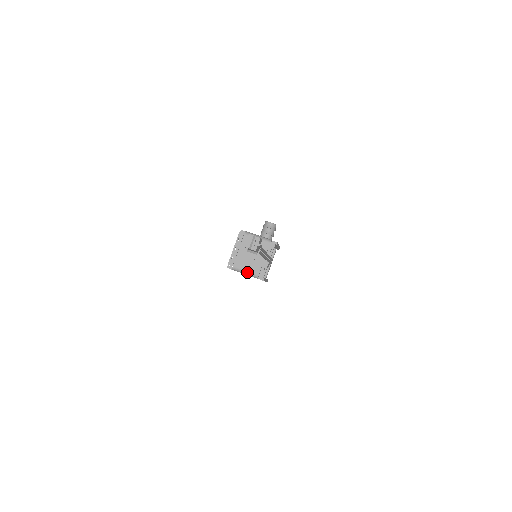
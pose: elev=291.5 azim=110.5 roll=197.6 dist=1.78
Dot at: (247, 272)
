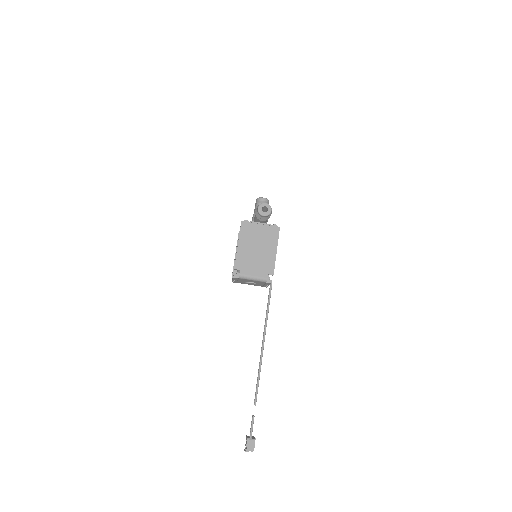
Dot at: occluded
